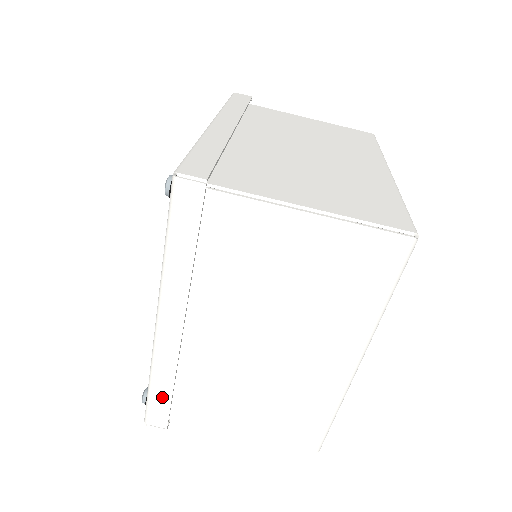
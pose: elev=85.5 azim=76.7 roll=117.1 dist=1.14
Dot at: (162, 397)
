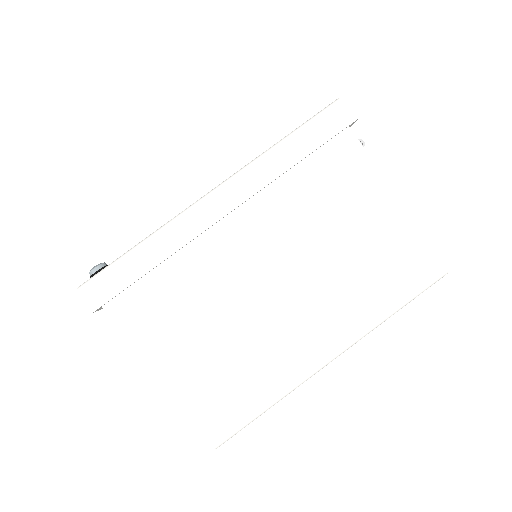
Dot at: occluded
